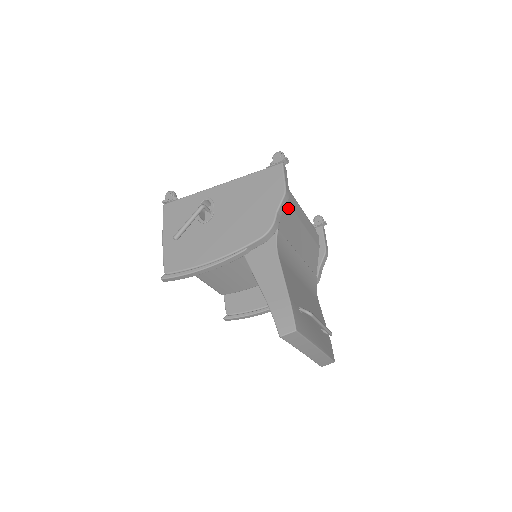
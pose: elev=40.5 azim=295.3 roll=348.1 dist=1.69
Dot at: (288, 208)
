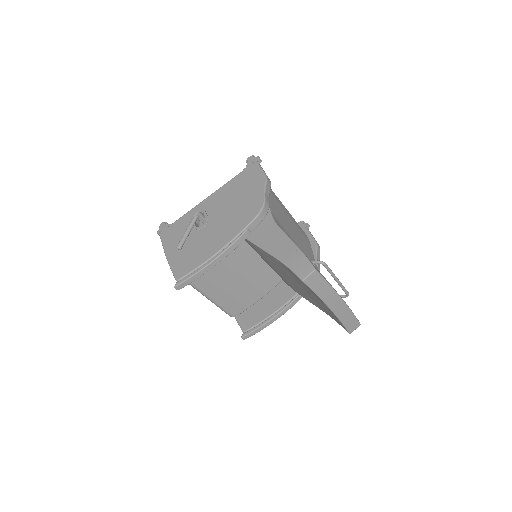
Dot at: (272, 197)
